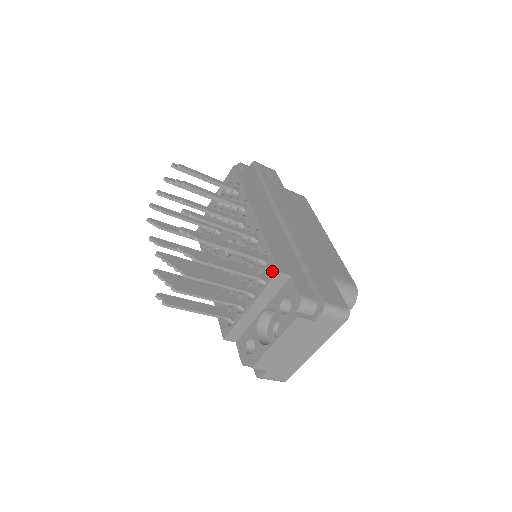
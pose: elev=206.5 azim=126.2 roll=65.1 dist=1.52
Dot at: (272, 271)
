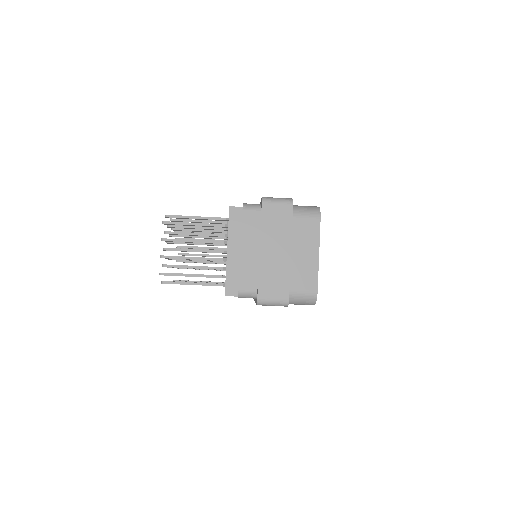
Dot at: occluded
